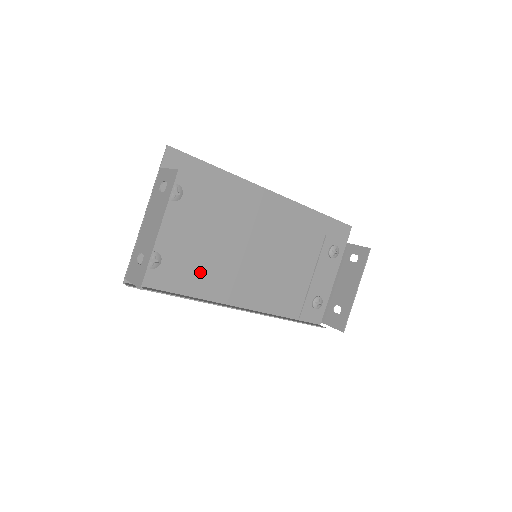
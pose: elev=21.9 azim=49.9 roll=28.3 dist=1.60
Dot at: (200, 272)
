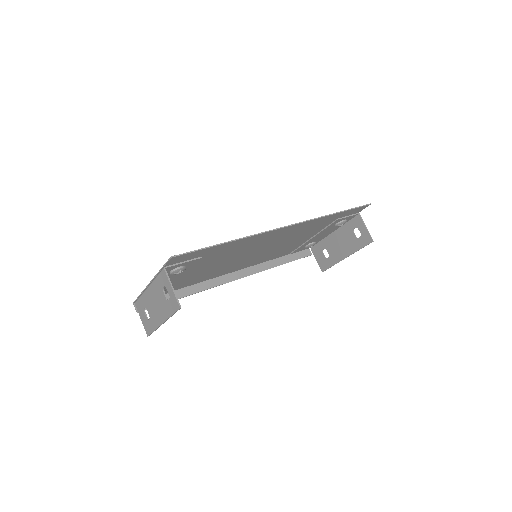
Dot at: (201, 277)
